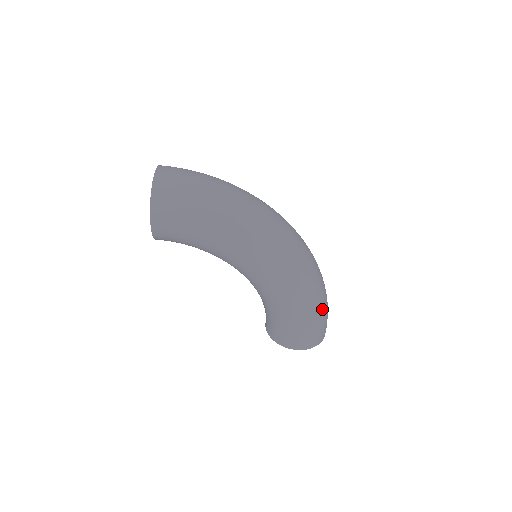
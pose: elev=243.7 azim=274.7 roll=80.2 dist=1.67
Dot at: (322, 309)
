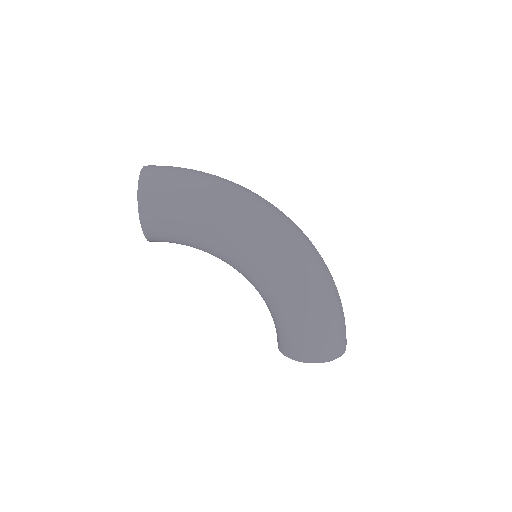
Dot at: (336, 309)
